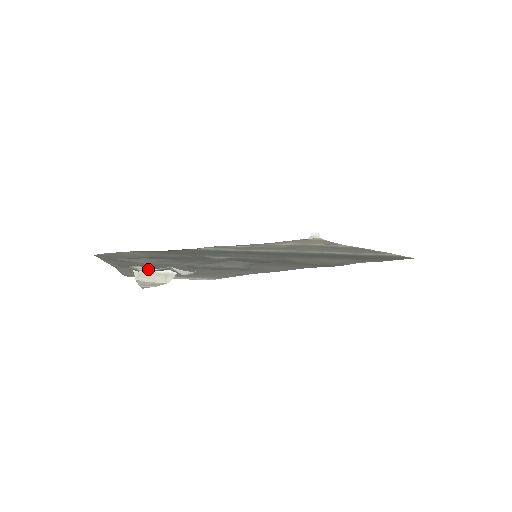
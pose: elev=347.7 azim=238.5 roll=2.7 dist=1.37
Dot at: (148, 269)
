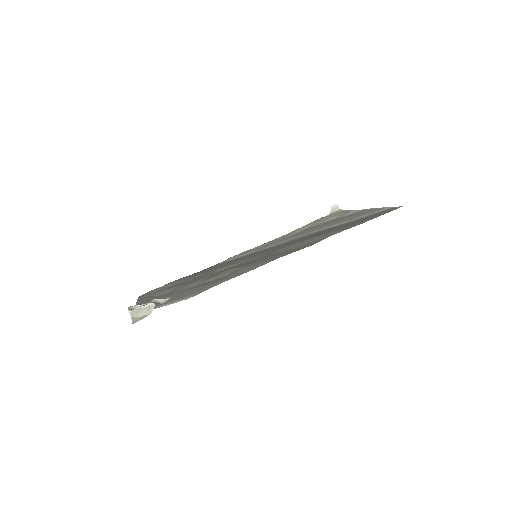
Dot at: occluded
